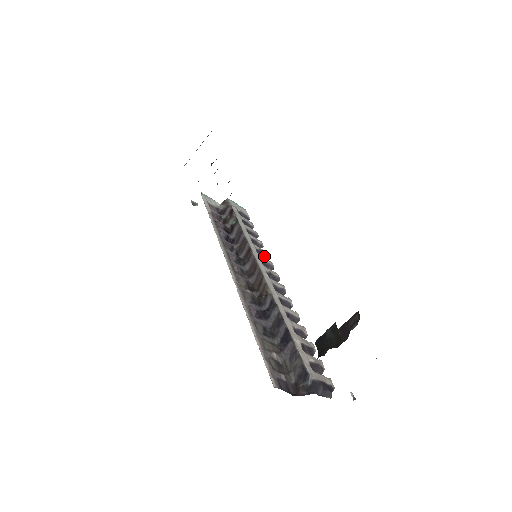
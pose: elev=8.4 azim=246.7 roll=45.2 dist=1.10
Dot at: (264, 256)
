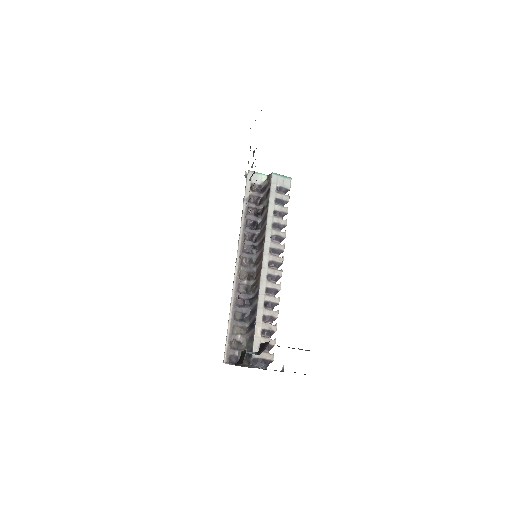
Dot at: (280, 239)
